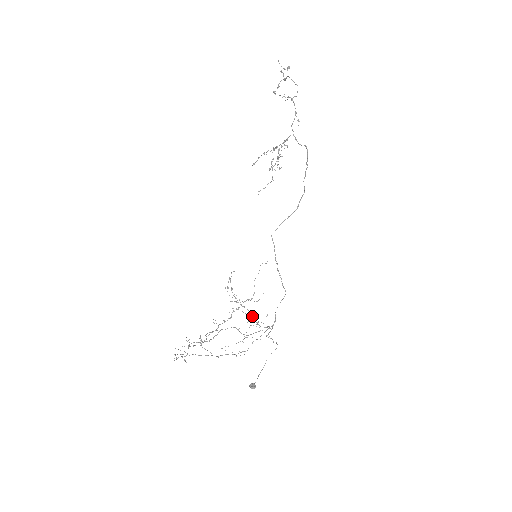
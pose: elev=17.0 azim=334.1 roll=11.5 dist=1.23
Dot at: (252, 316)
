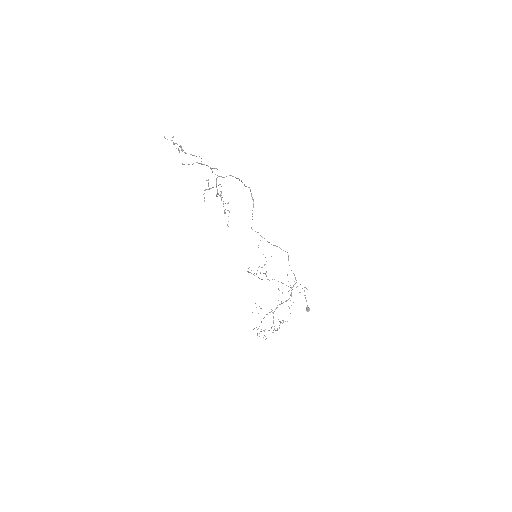
Dot at: occluded
